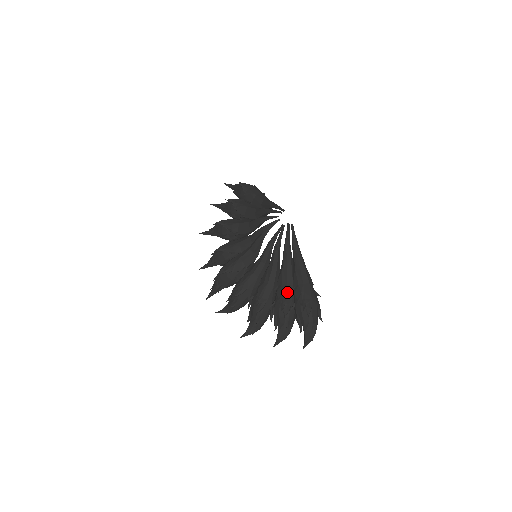
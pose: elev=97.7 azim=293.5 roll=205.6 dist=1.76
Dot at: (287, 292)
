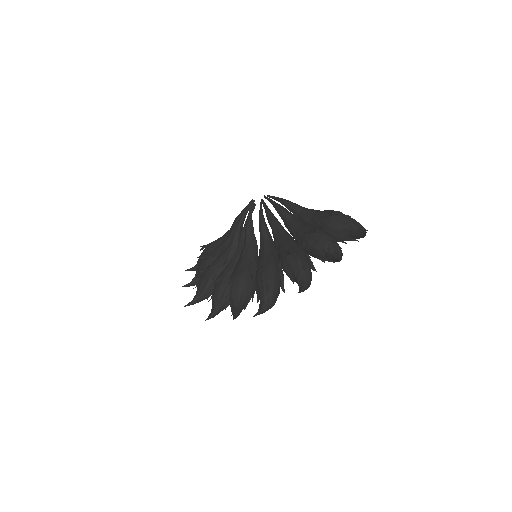
Dot at: (308, 226)
